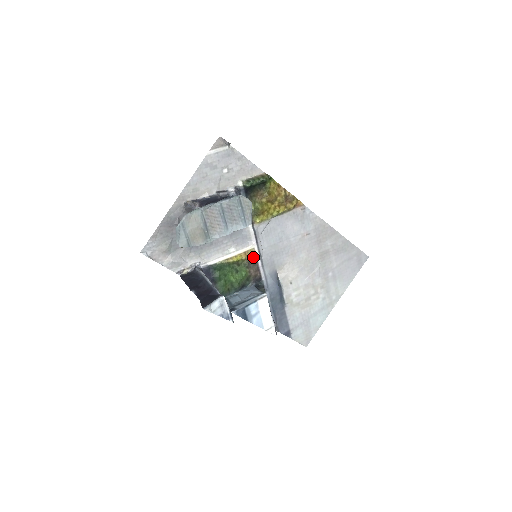
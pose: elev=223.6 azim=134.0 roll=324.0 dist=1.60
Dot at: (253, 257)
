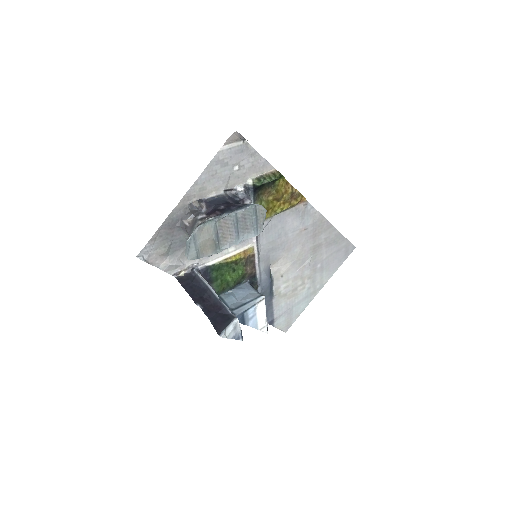
Dot at: (251, 255)
